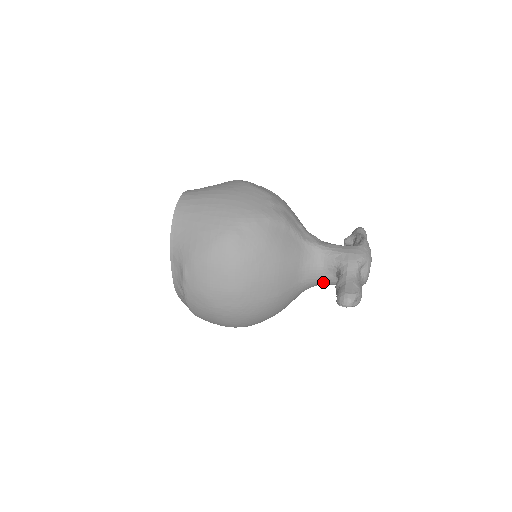
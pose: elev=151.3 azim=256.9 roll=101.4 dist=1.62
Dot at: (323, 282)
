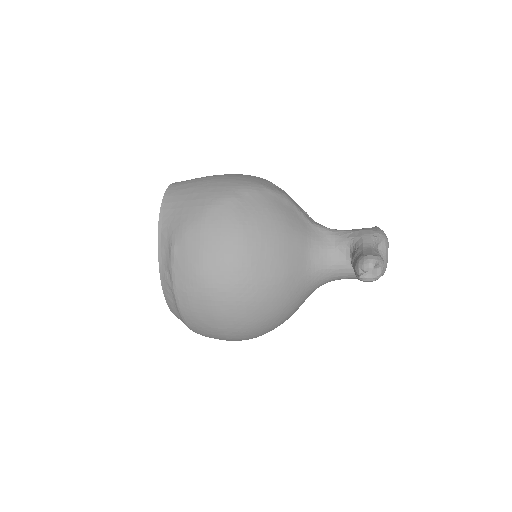
Dot at: (336, 271)
